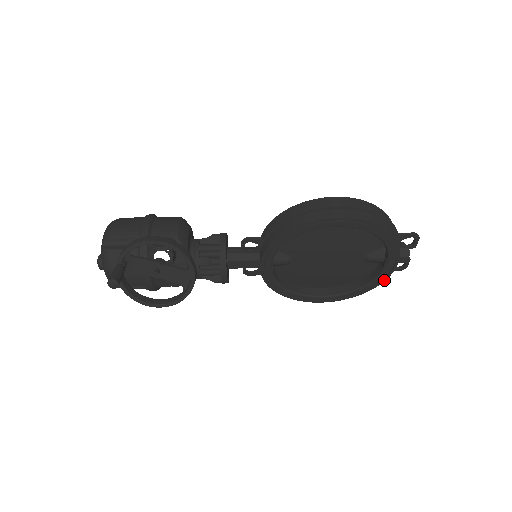
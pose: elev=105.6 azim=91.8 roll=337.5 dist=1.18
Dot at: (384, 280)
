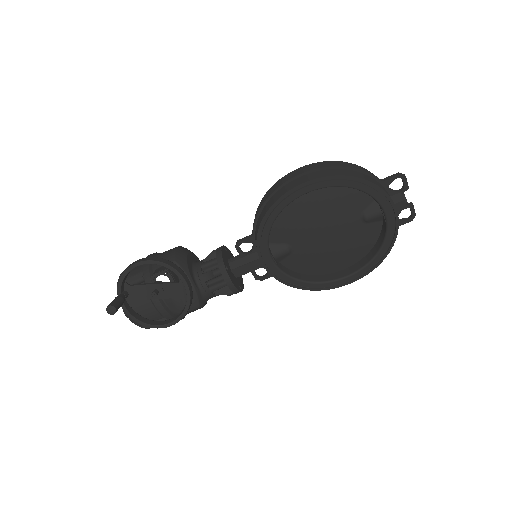
Dot at: (396, 236)
